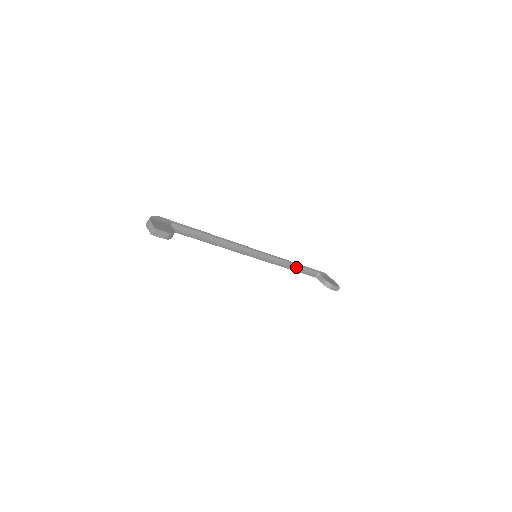
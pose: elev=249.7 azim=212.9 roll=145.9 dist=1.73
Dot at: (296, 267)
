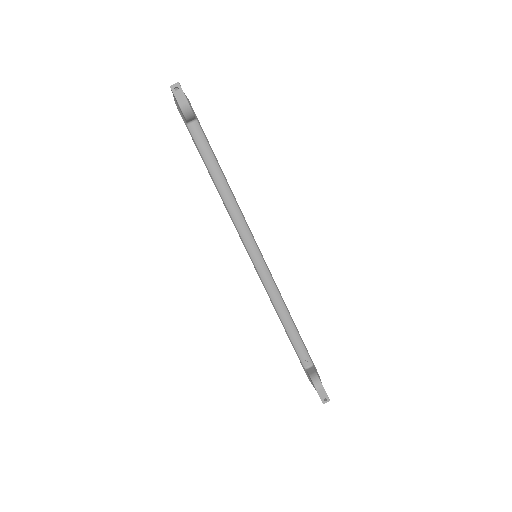
Dot at: (291, 325)
